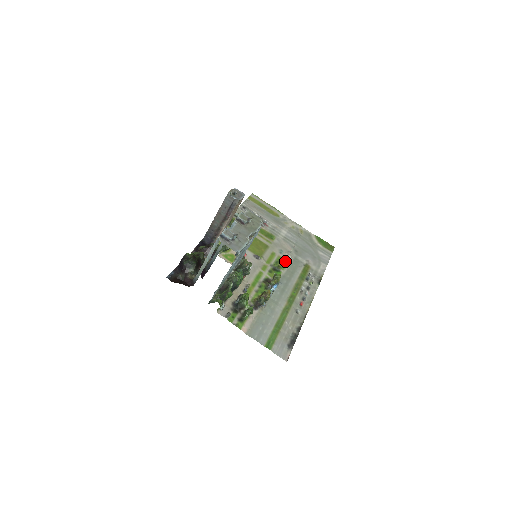
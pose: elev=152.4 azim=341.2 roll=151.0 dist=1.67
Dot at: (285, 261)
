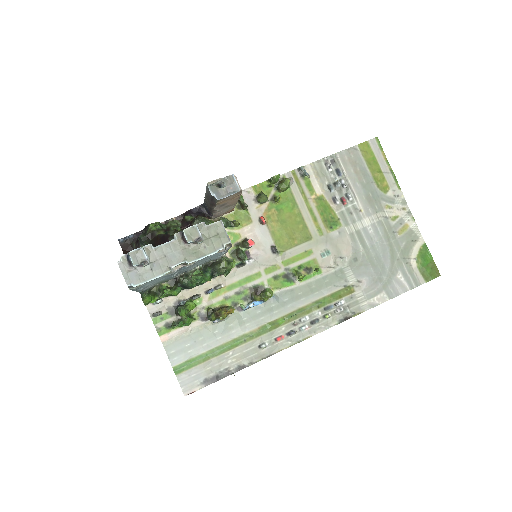
Dot at: (302, 276)
